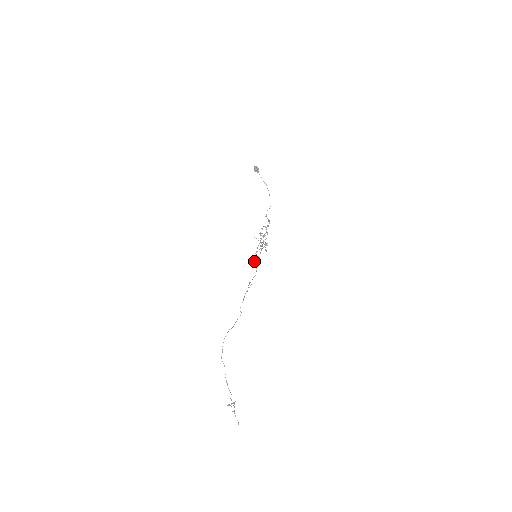
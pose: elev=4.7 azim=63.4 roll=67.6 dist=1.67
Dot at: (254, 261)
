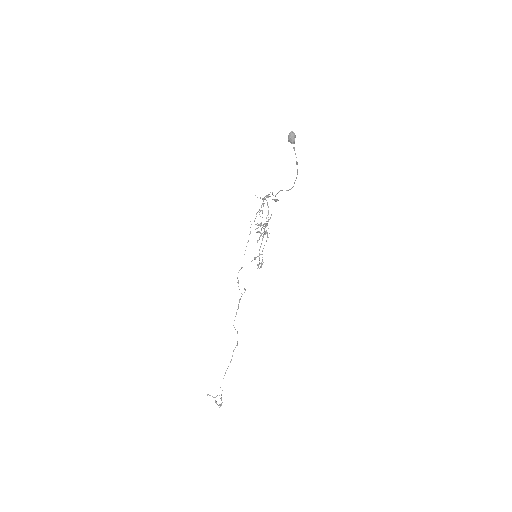
Dot at: occluded
